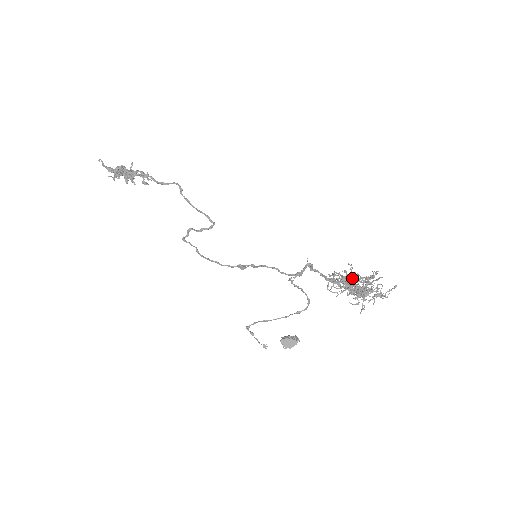
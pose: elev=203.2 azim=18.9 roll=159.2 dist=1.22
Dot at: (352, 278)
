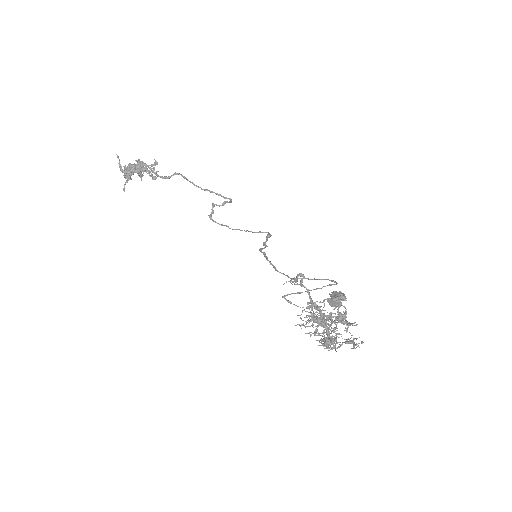
Dot at: (325, 316)
